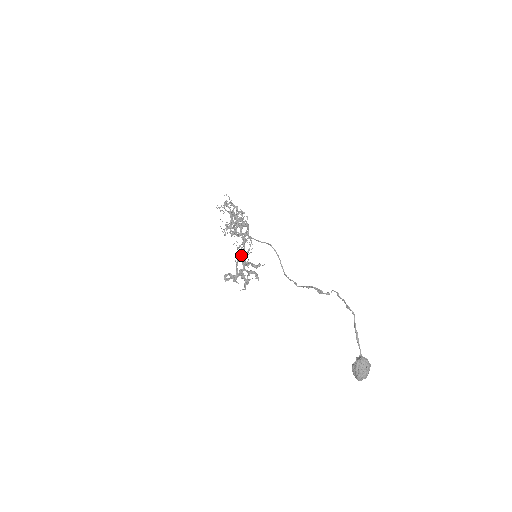
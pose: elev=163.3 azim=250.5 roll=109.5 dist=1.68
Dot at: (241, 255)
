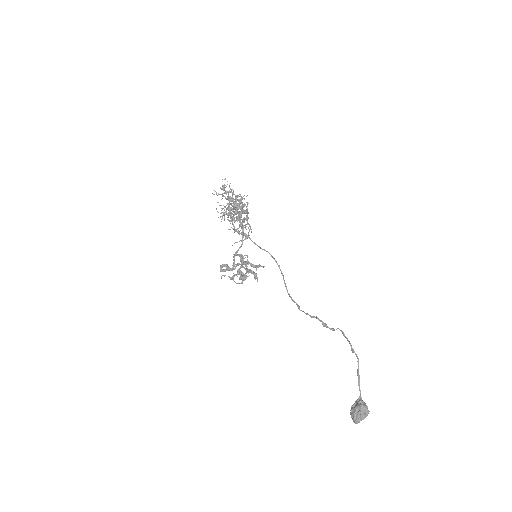
Dot at: (240, 255)
